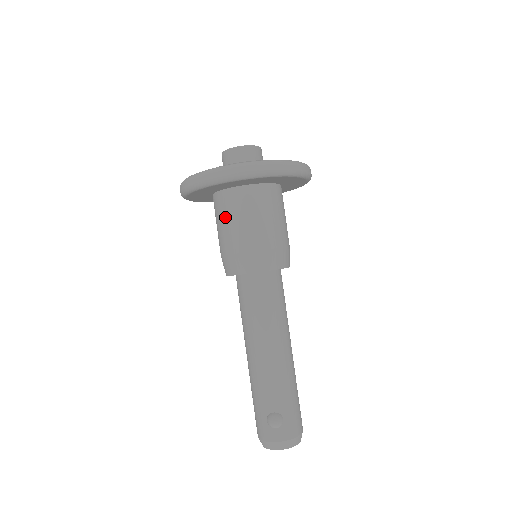
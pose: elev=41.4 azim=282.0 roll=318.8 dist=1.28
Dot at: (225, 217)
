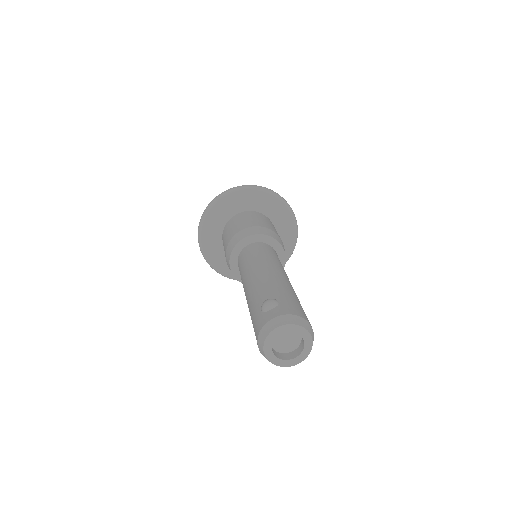
Dot at: (227, 232)
